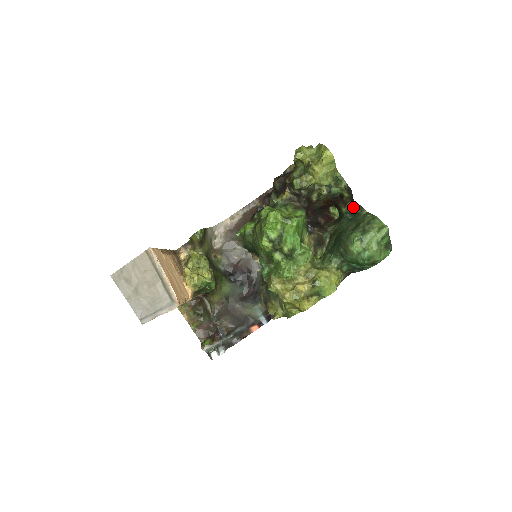
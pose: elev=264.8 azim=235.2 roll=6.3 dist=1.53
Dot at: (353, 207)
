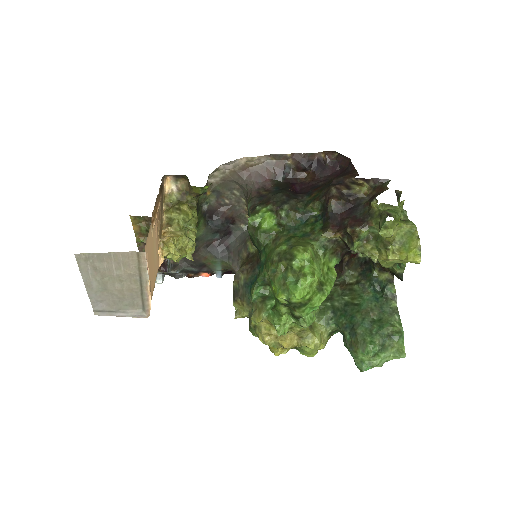
Dot at: (388, 284)
